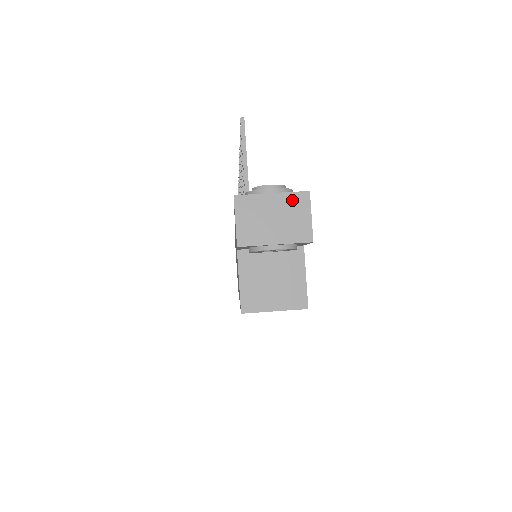
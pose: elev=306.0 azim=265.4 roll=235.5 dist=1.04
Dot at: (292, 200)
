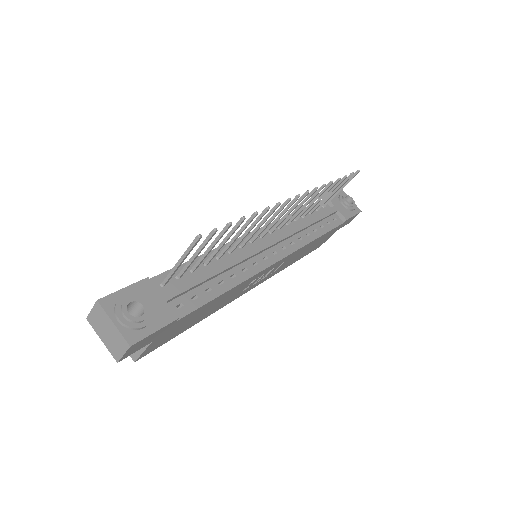
Dot at: (120, 338)
